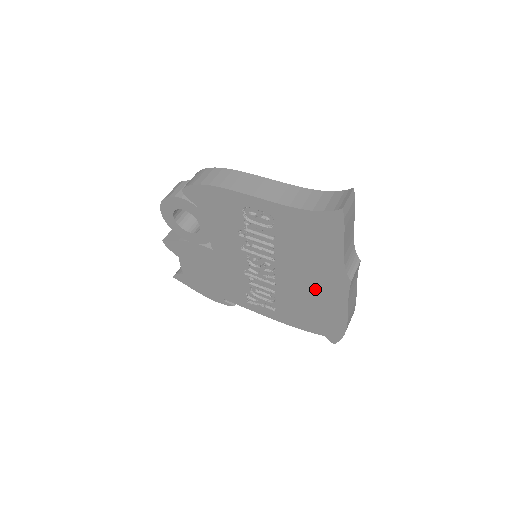
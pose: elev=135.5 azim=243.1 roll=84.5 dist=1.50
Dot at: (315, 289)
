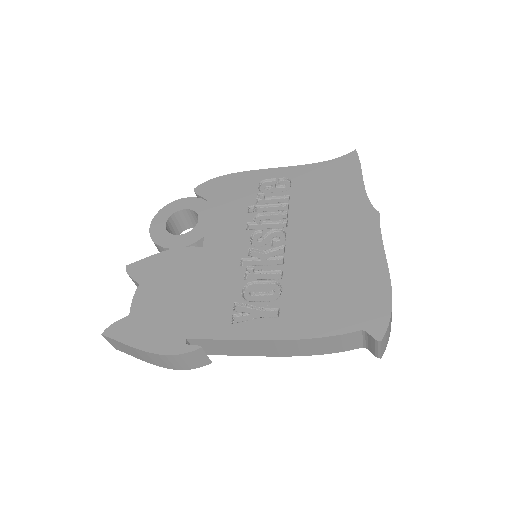
Dot at: (339, 243)
